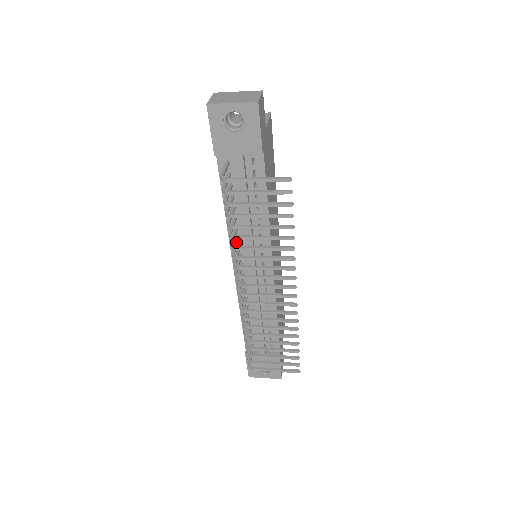
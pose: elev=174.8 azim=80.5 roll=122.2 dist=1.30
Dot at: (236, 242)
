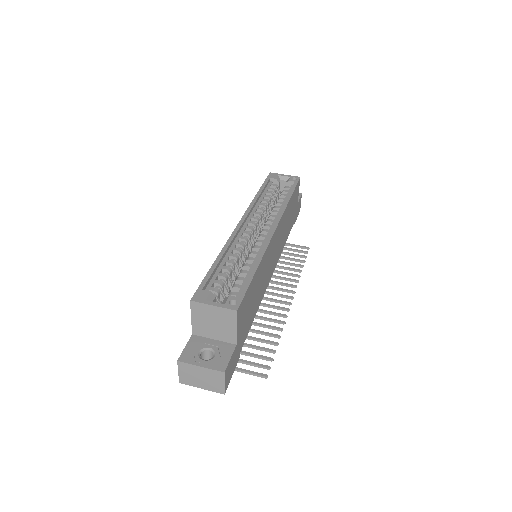
Dot at: occluded
